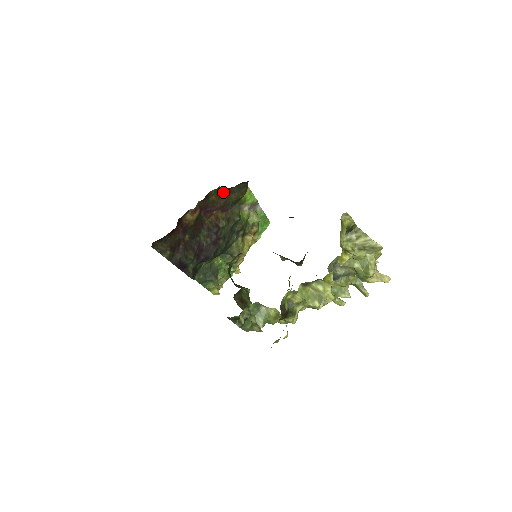
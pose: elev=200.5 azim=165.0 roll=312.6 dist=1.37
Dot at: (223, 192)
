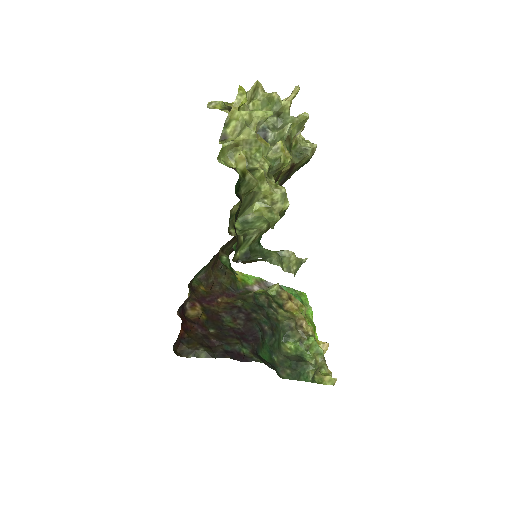
Dot at: (208, 282)
